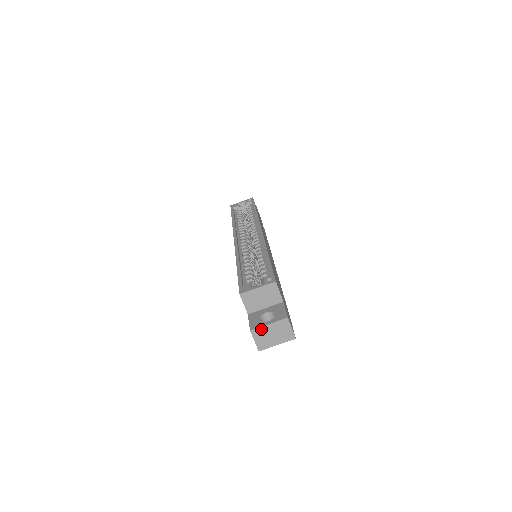
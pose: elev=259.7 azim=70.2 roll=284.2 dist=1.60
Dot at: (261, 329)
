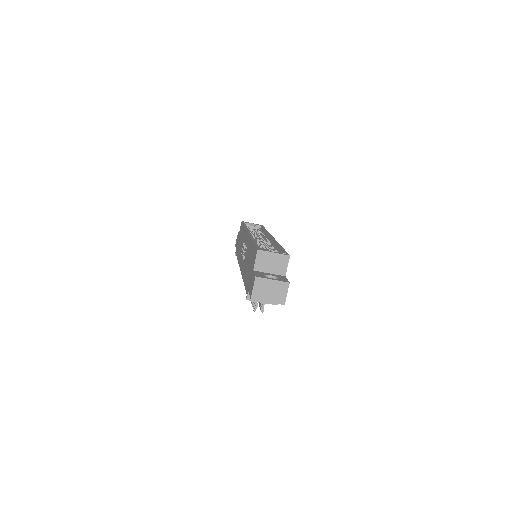
Dot at: (264, 280)
